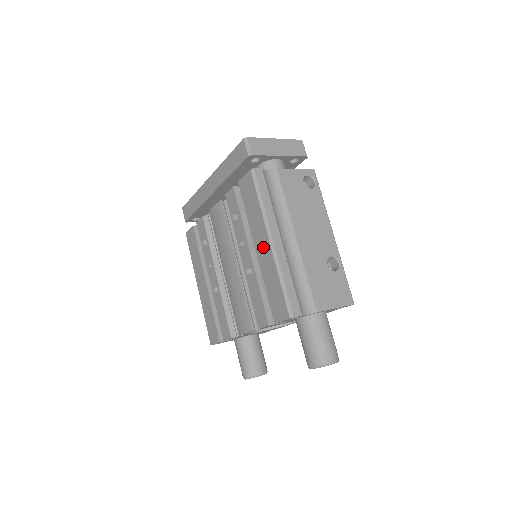
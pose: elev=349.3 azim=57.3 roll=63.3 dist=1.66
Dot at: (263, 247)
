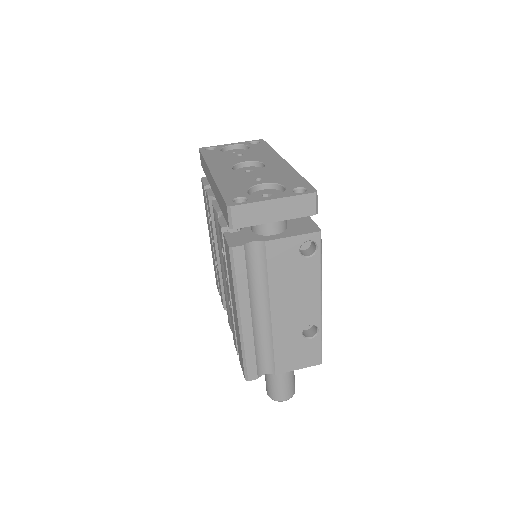
Dot at: (235, 313)
